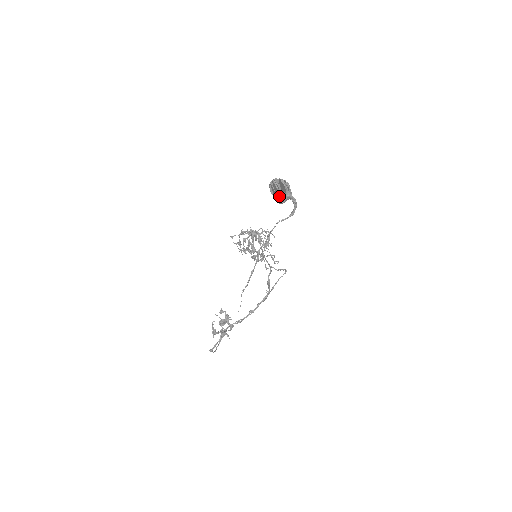
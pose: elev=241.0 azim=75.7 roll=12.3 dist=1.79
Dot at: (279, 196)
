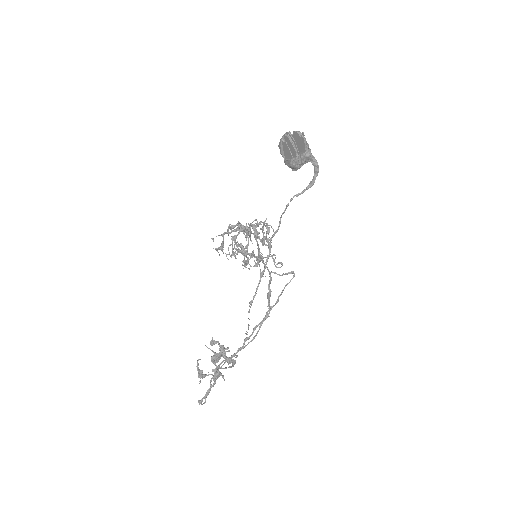
Dot at: (295, 157)
